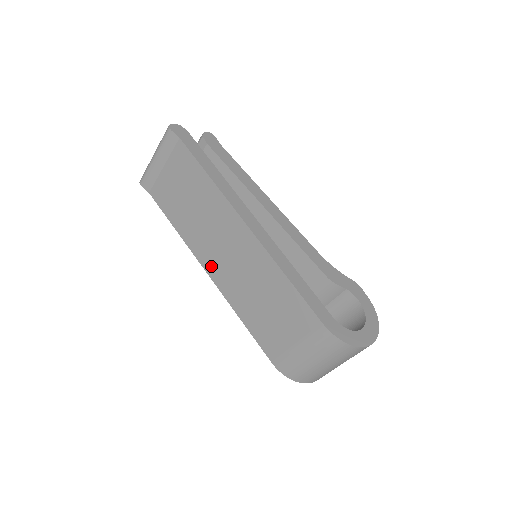
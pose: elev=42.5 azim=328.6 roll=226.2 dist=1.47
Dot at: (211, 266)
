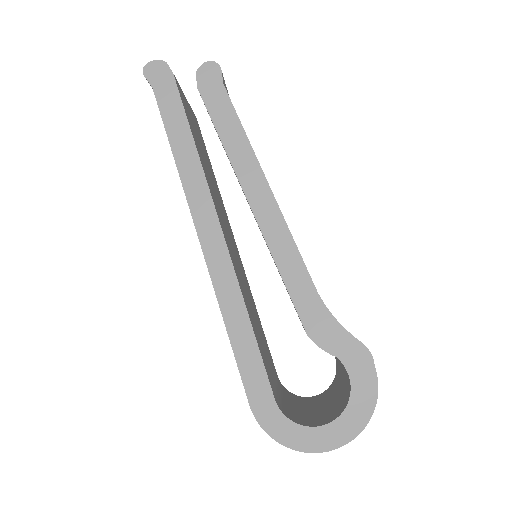
Dot at: occluded
